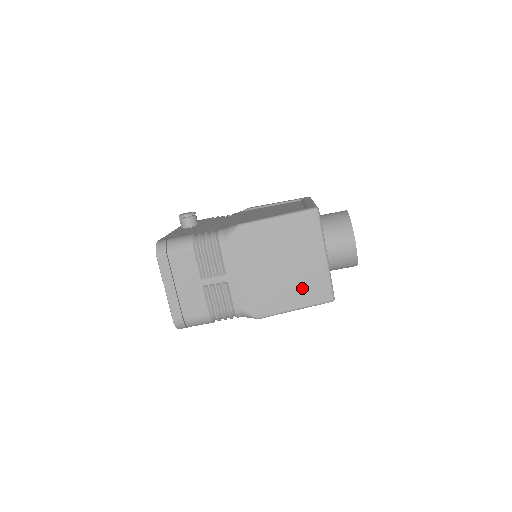
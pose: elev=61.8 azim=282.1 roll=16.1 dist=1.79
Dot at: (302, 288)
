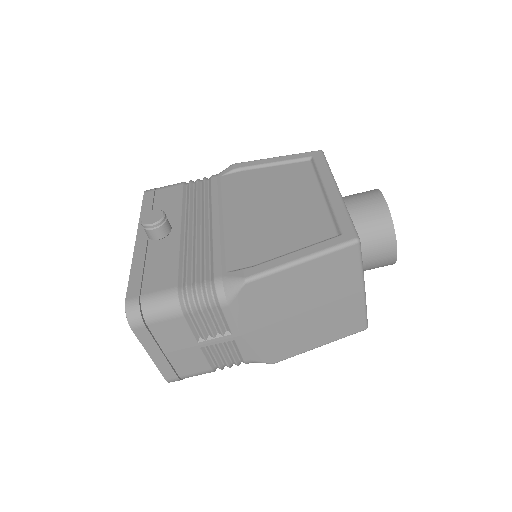
Dot at: (330, 327)
